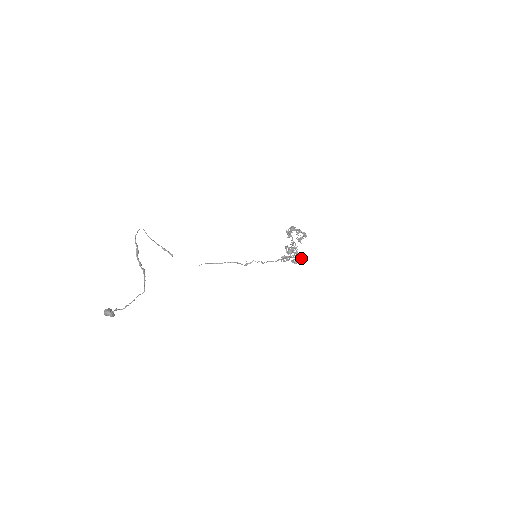
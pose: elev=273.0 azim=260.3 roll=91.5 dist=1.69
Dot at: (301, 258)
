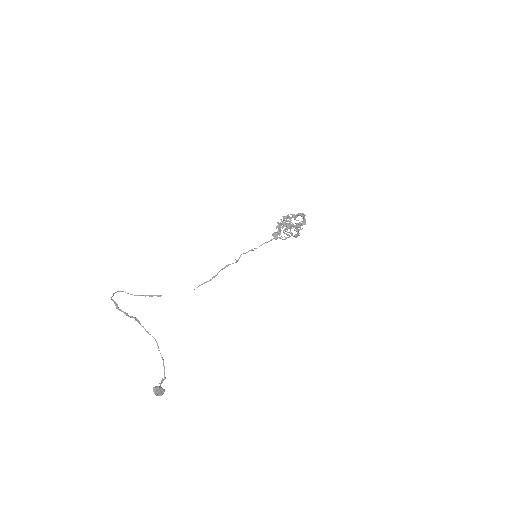
Dot at: (295, 225)
